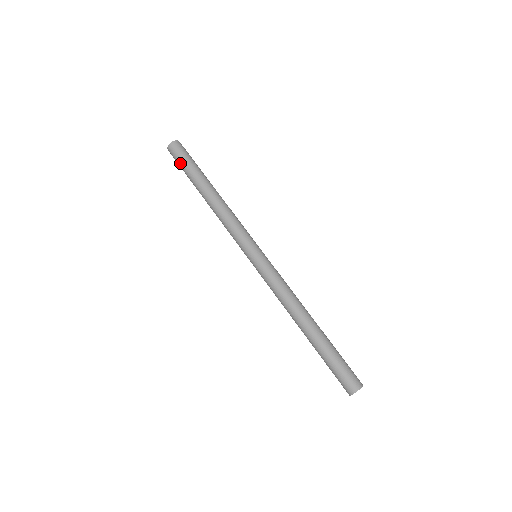
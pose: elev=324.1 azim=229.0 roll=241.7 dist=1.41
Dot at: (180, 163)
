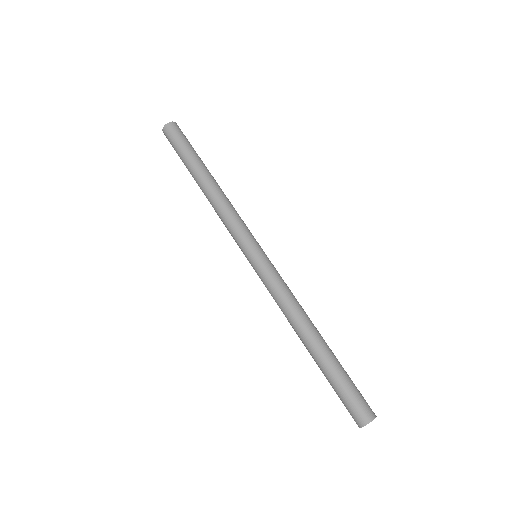
Dot at: (175, 147)
